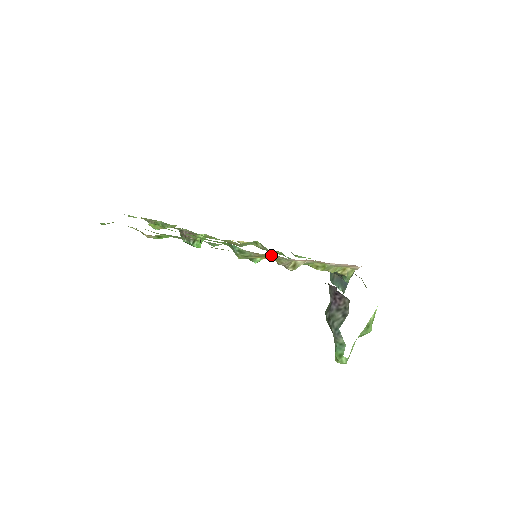
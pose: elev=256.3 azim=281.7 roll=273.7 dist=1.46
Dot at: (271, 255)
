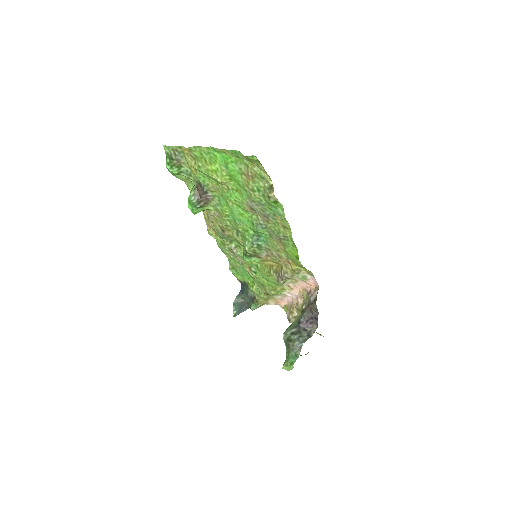
Dot at: occluded
